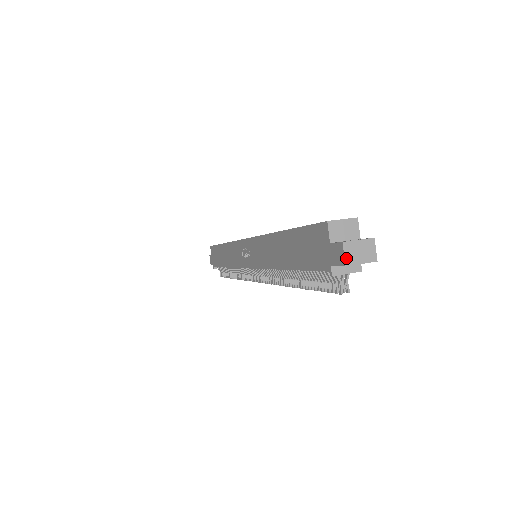
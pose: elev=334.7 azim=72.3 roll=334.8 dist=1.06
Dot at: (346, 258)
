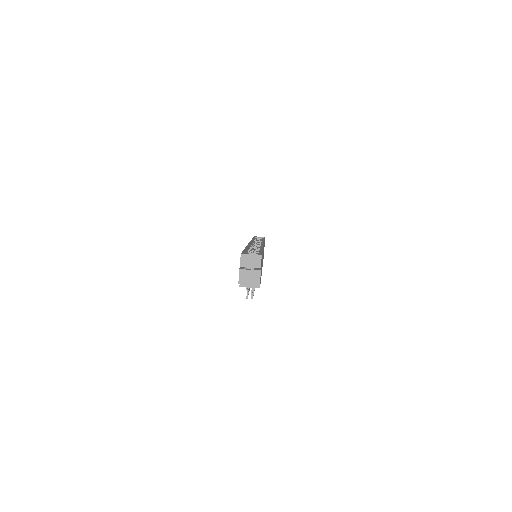
Dot at: (240, 279)
